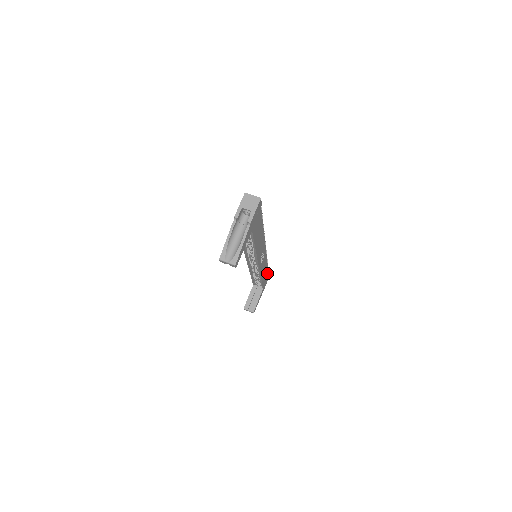
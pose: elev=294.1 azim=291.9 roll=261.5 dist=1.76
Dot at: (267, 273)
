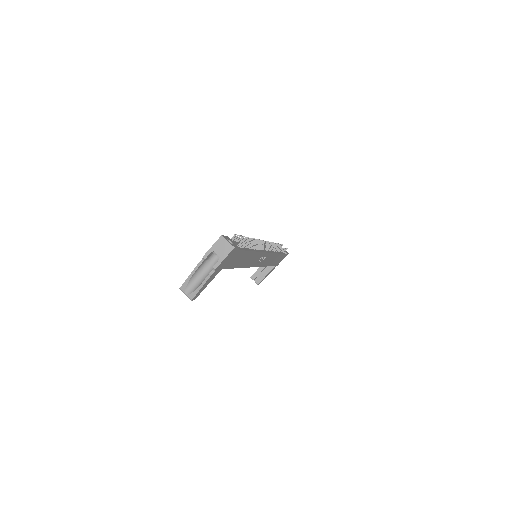
Dot at: (281, 255)
